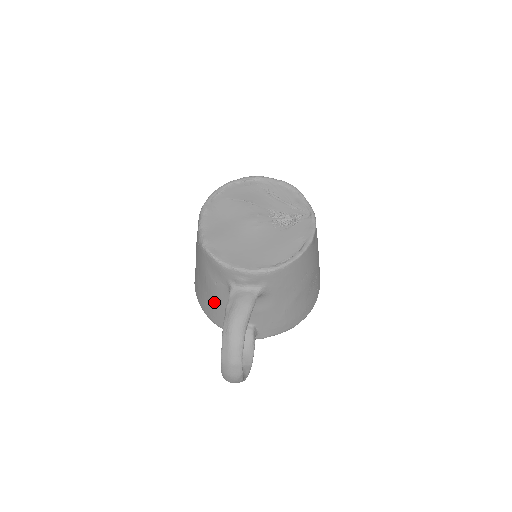
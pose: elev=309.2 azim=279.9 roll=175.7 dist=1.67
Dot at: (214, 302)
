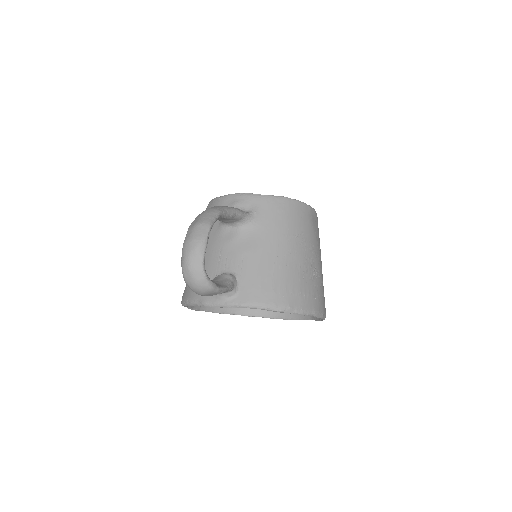
Dot at: occluded
